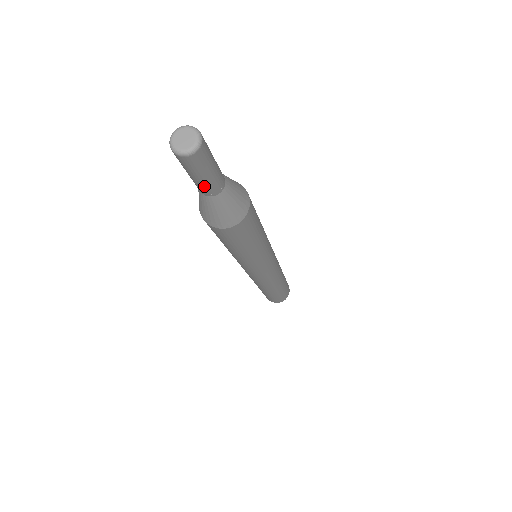
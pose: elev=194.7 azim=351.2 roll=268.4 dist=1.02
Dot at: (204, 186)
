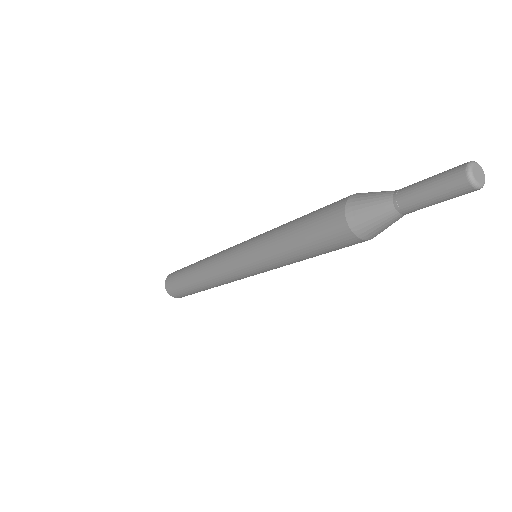
Dot at: (415, 201)
